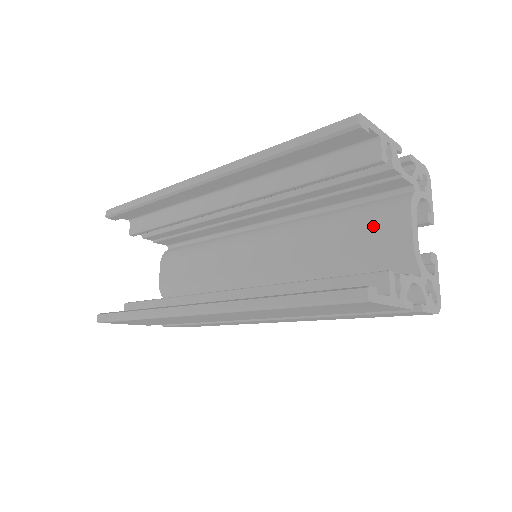
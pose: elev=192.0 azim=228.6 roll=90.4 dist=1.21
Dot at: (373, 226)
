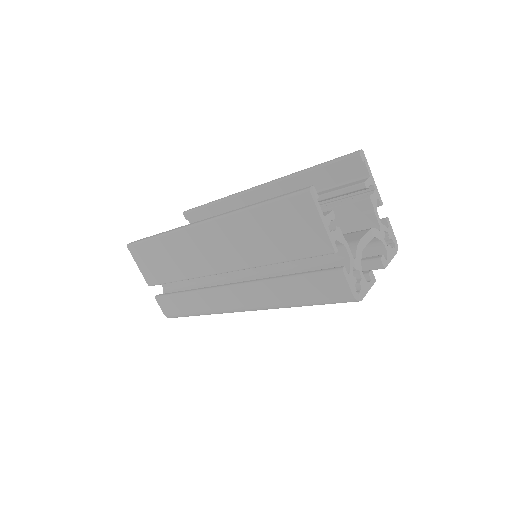
Dot at: occluded
